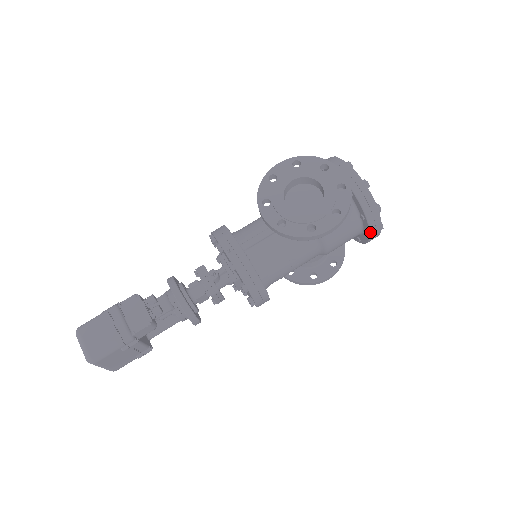
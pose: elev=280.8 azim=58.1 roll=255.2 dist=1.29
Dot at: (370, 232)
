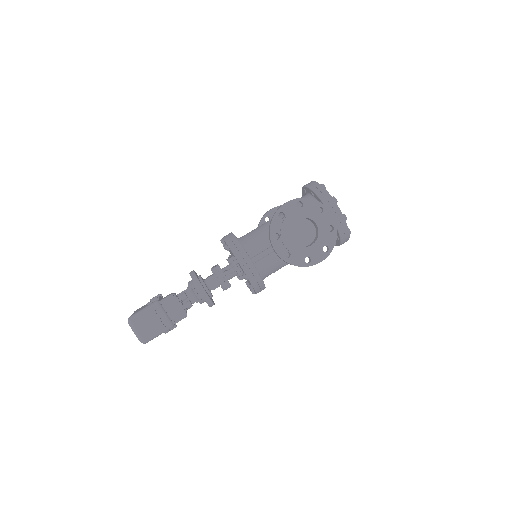
Dot at: occluded
